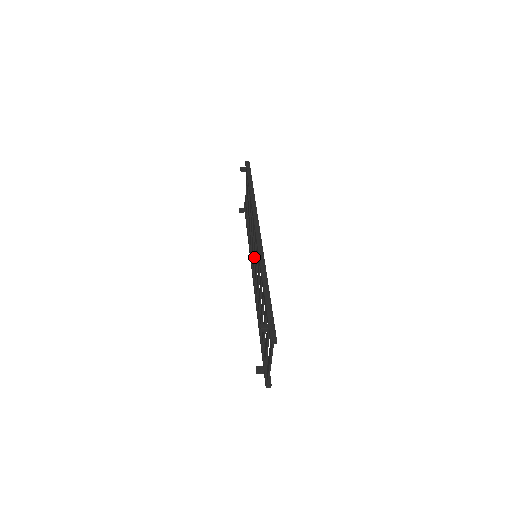
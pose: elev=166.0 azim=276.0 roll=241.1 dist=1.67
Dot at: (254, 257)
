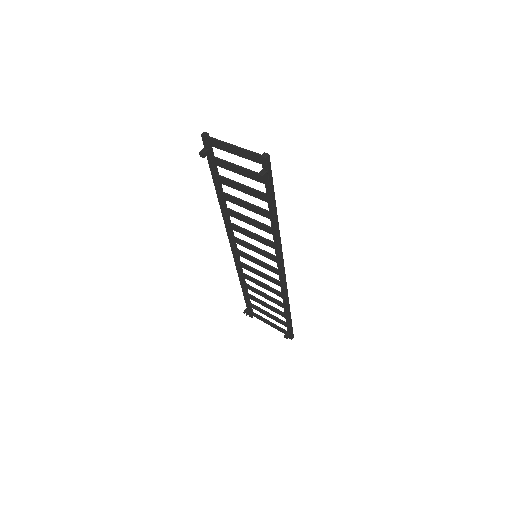
Dot at: occluded
